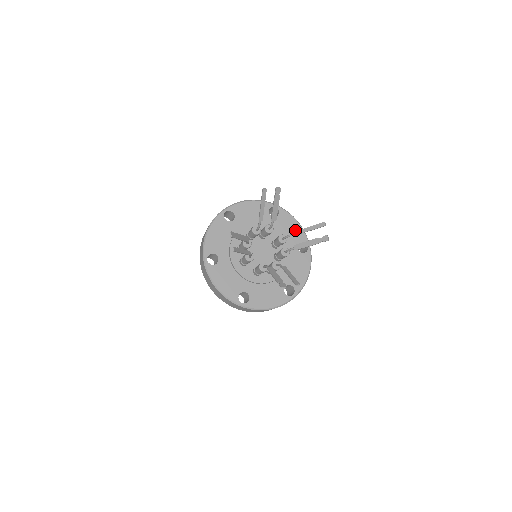
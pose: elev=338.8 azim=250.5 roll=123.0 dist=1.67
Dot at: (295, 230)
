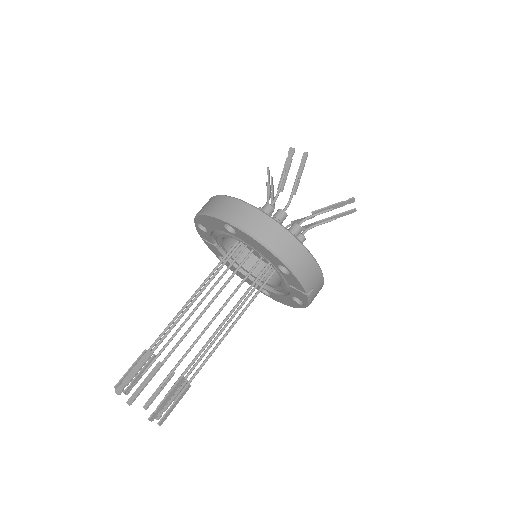
Dot at: occluded
